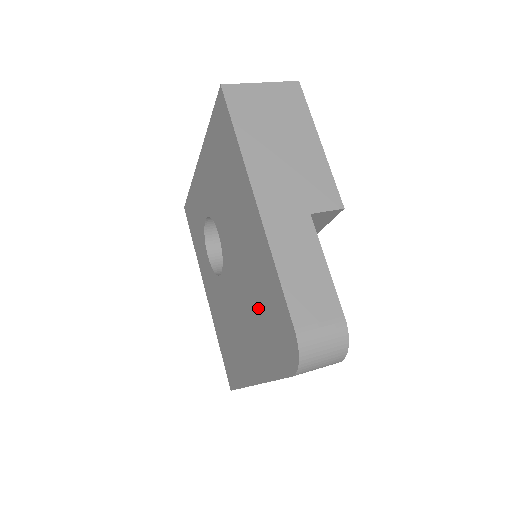
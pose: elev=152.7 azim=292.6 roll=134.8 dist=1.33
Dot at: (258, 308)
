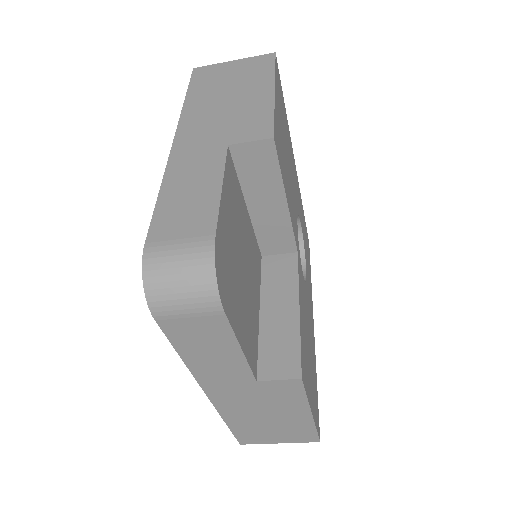
Dot at: occluded
